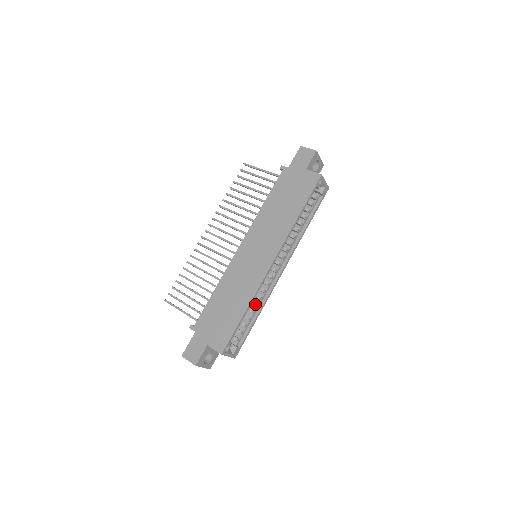
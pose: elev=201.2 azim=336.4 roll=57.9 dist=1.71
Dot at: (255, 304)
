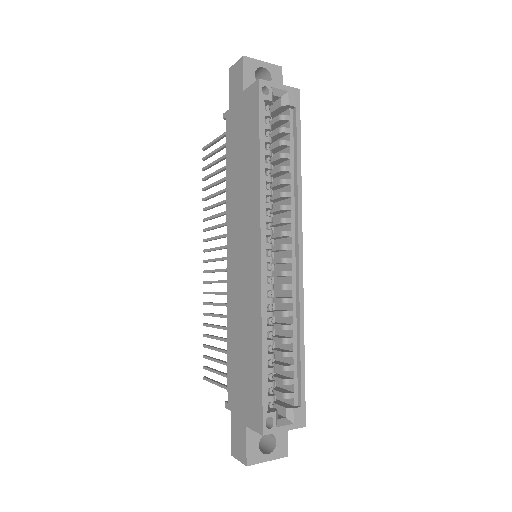
Dot at: (284, 328)
